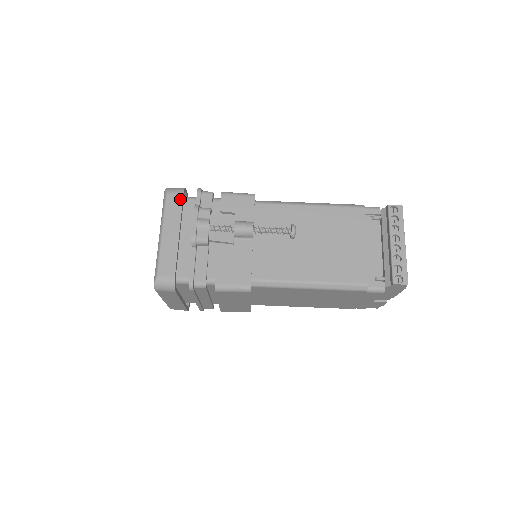
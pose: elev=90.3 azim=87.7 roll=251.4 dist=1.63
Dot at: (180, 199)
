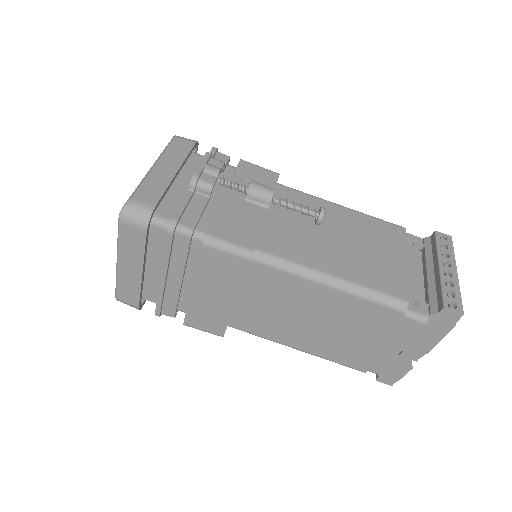
Dot at: (190, 145)
